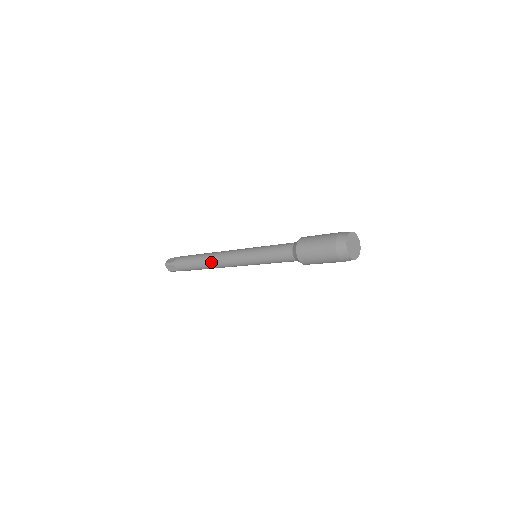
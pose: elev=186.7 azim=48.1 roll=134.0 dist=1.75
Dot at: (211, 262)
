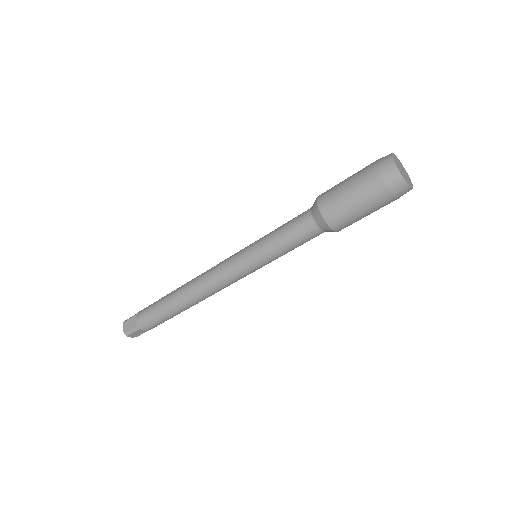
Dot at: (189, 283)
